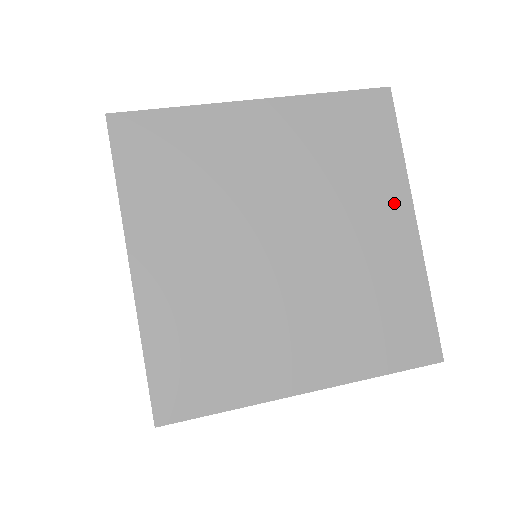
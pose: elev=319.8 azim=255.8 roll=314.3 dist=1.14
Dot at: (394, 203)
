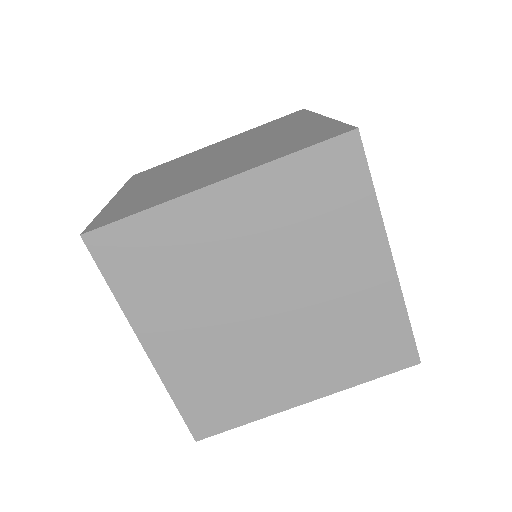
Dot at: (369, 247)
